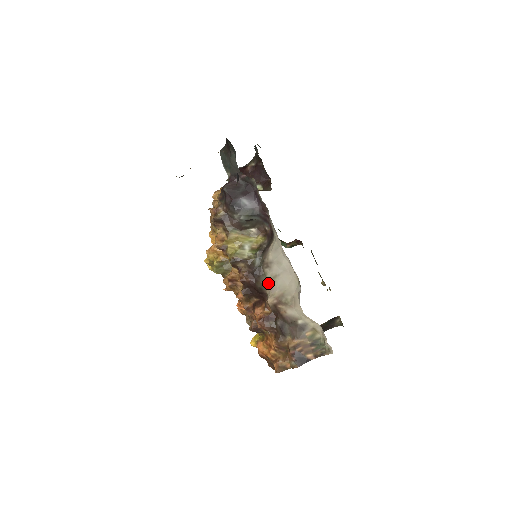
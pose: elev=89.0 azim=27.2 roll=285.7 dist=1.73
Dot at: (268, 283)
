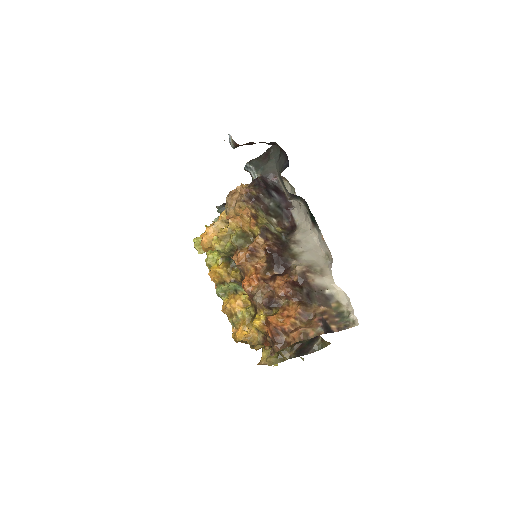
Dot at: (295, 256)
